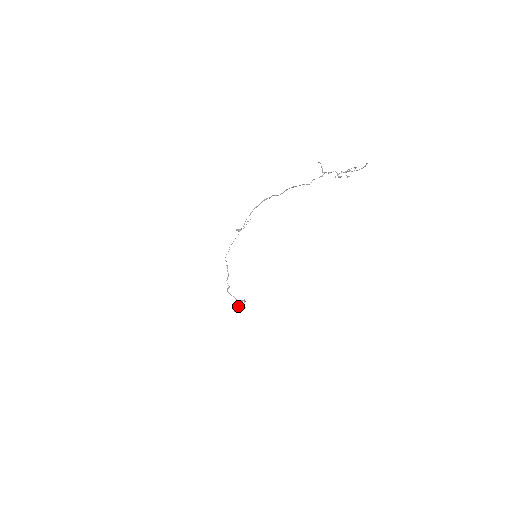
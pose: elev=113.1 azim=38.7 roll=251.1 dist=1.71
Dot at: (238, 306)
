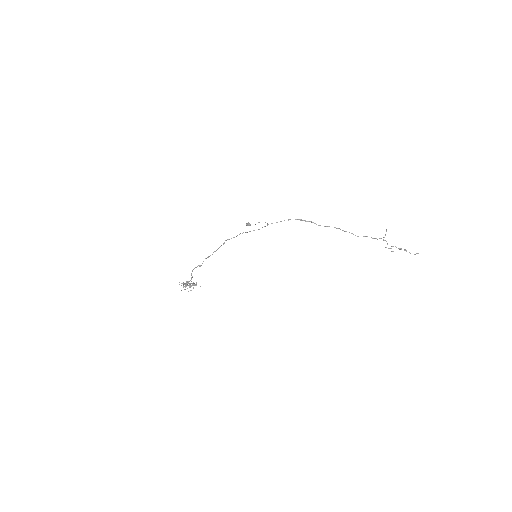
Dot at: occluded
